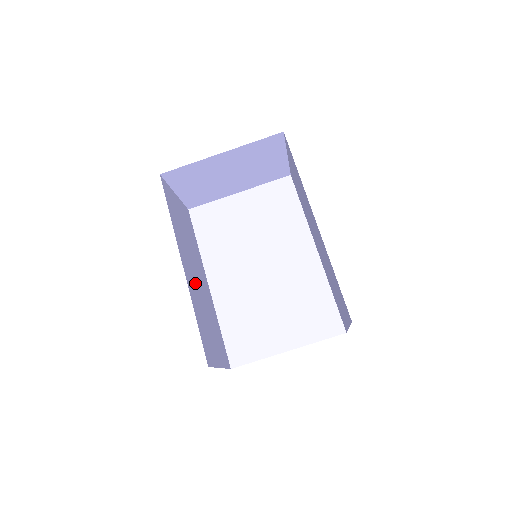
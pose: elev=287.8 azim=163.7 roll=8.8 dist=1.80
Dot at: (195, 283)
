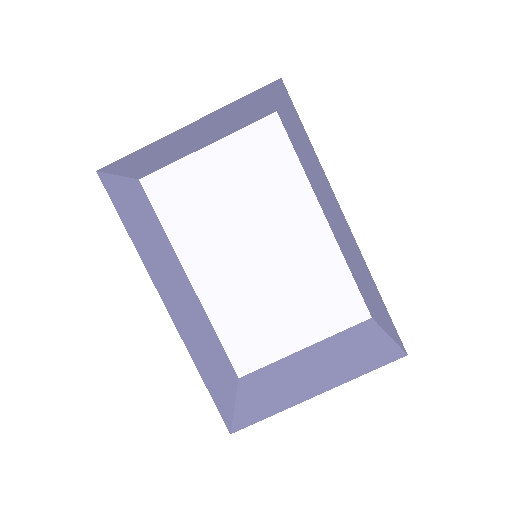
Dot at: (182, 311)
